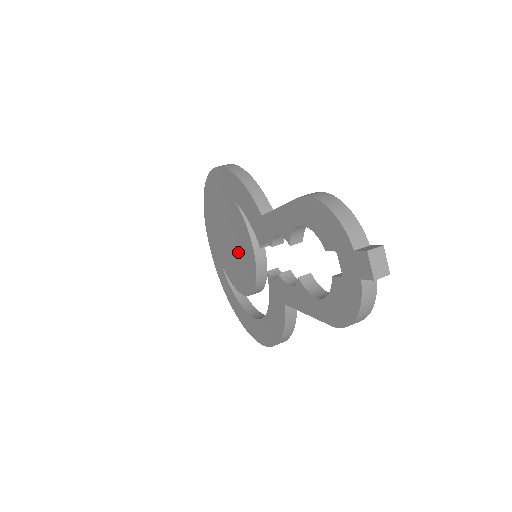
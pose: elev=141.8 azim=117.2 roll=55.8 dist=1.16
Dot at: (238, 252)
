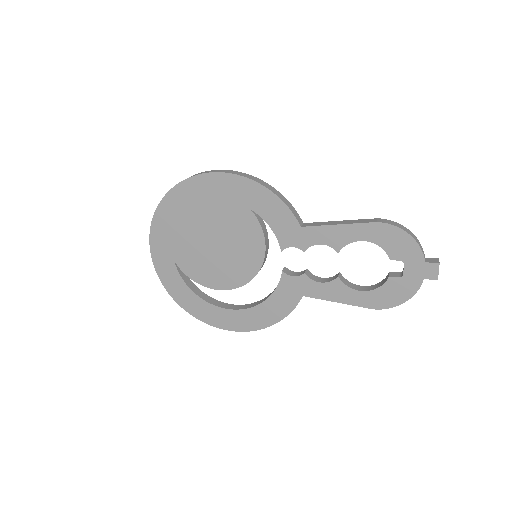
Dot at: (228, 252)
